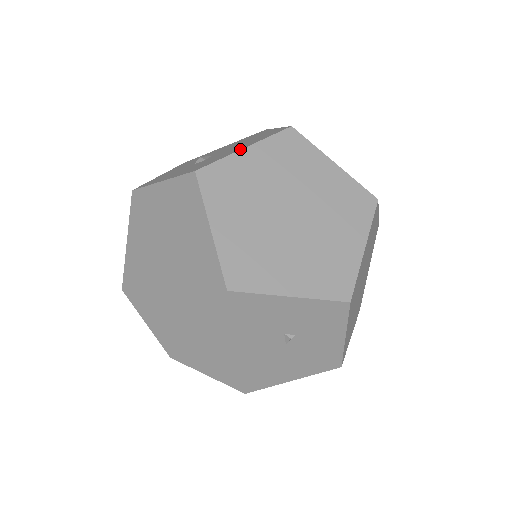
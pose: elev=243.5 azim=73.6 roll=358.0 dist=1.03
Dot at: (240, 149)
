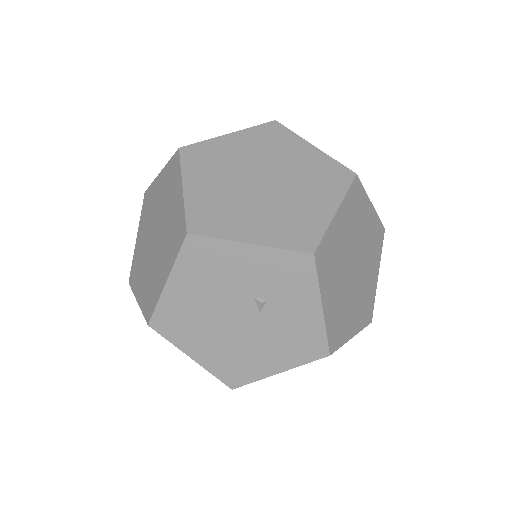
Dot at: (224, 135)
